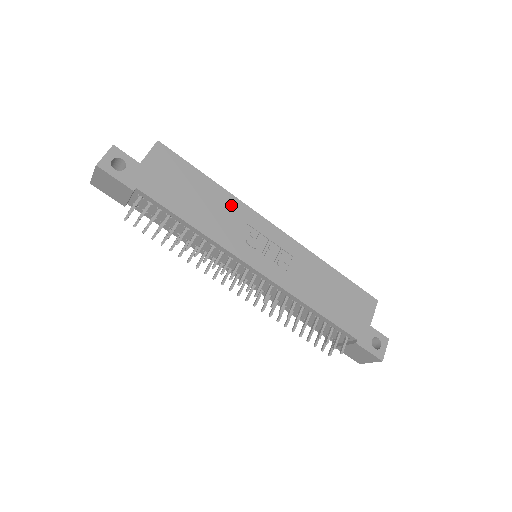
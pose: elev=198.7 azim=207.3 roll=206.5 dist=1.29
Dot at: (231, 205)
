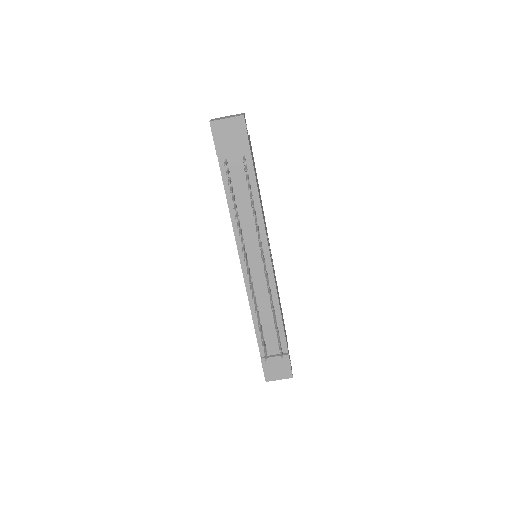
Dot at: occluded
